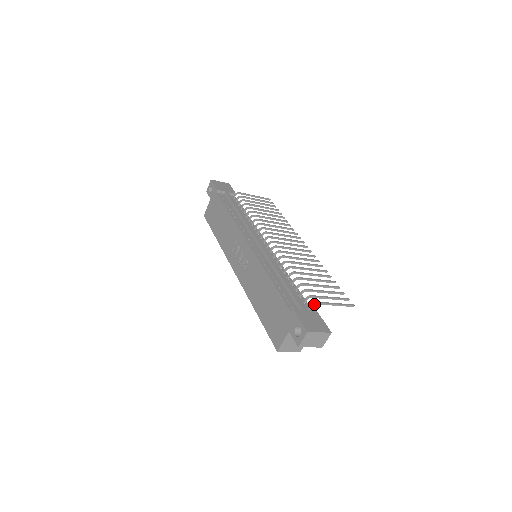
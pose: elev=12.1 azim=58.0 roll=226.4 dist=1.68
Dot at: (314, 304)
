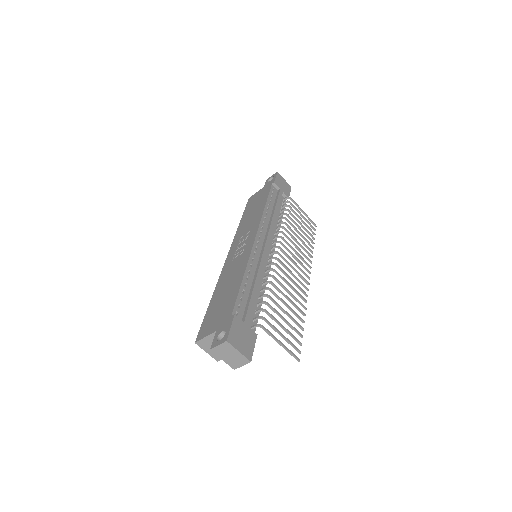
Dot at: (260, 327)
